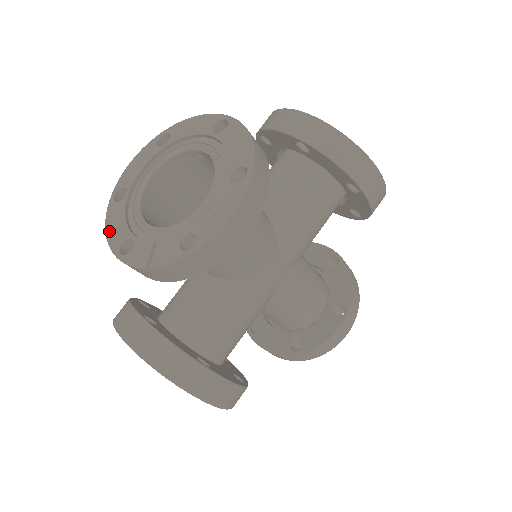
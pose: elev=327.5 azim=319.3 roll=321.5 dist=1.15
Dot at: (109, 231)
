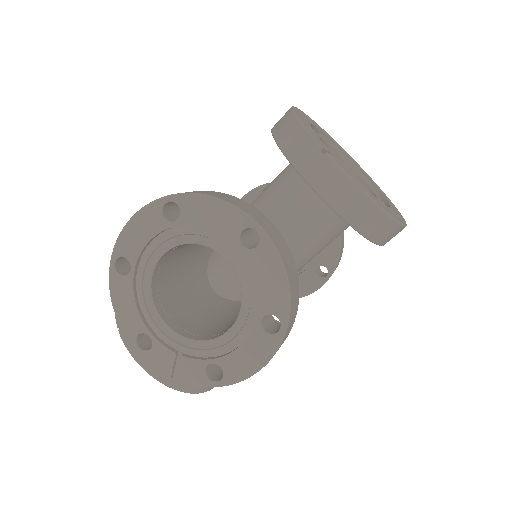
Dot at: (118, 312)
